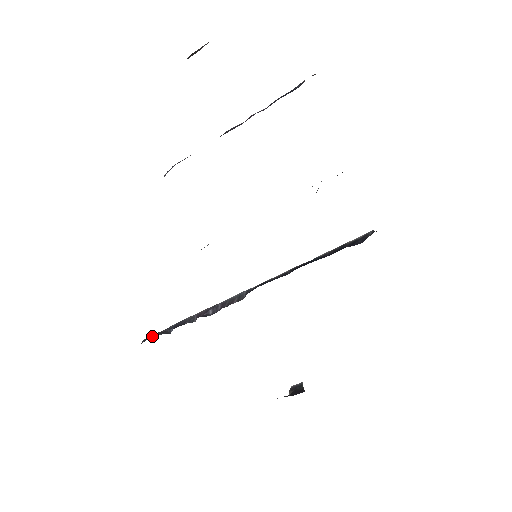
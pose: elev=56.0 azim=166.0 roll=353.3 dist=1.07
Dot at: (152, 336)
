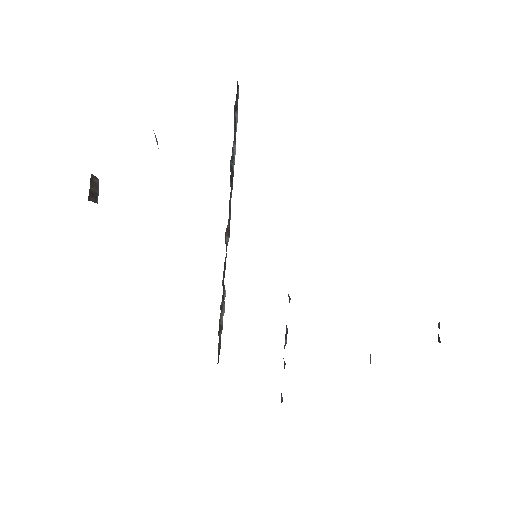
Dot at: occluded
